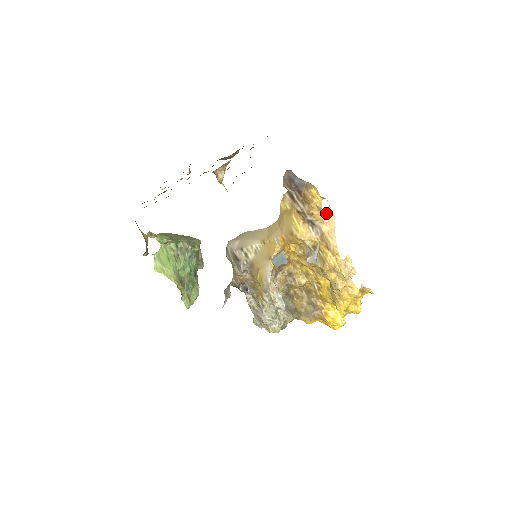
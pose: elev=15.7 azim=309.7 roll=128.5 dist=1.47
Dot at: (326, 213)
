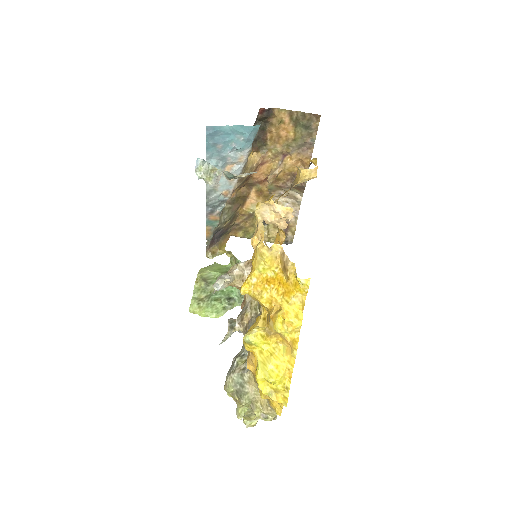
Dot at: (305, 174)
